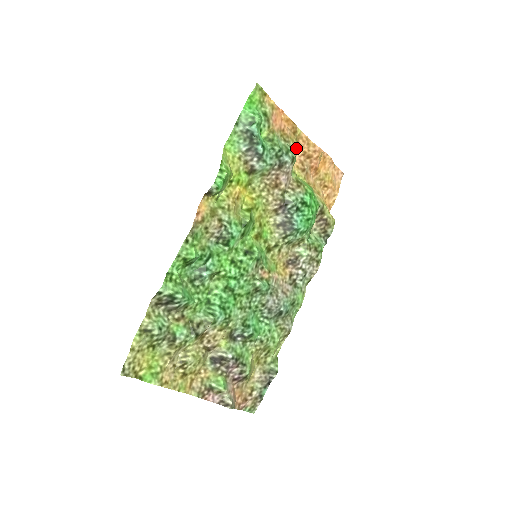
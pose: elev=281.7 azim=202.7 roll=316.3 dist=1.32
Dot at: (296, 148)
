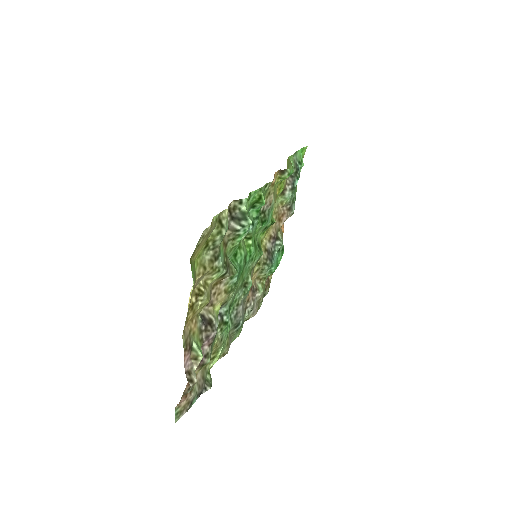
Dot at: occluded
